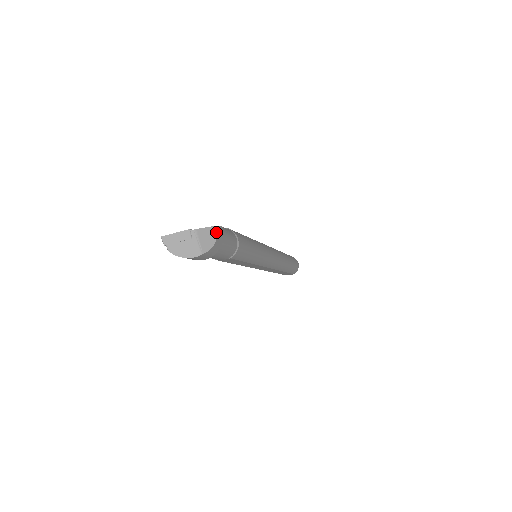
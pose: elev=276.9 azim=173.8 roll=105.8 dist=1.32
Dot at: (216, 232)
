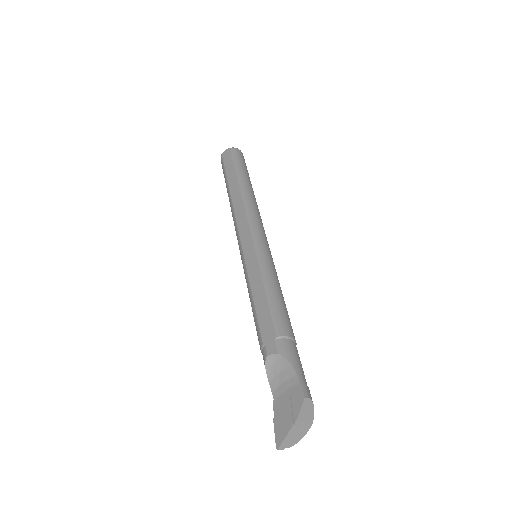
Dot at: (308, 398)
